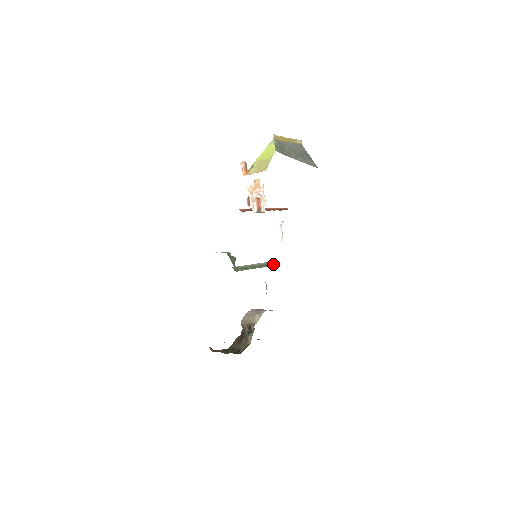
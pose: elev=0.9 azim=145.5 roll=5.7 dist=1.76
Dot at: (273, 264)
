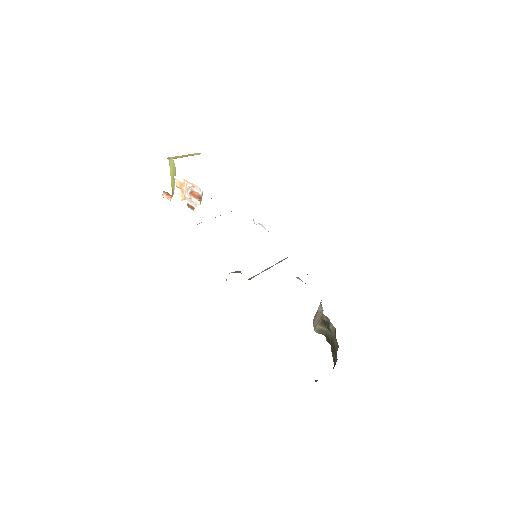
Dot at: occluded
